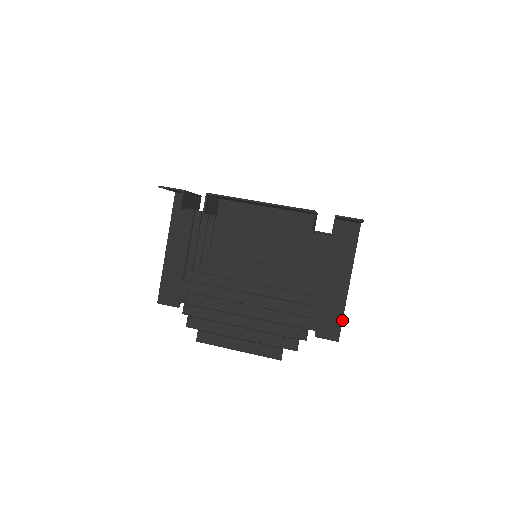
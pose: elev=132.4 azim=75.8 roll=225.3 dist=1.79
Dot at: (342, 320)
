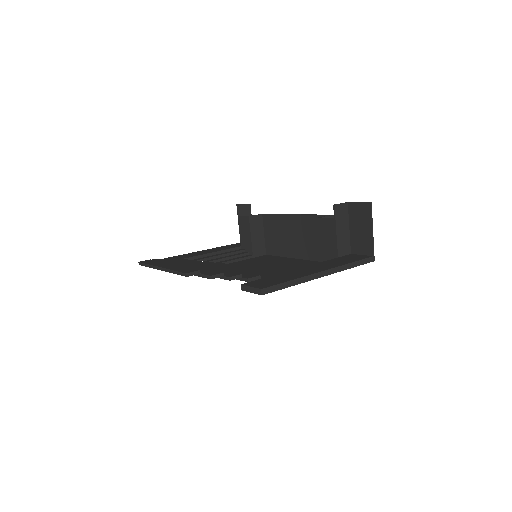
Dot at: (285, 282)
